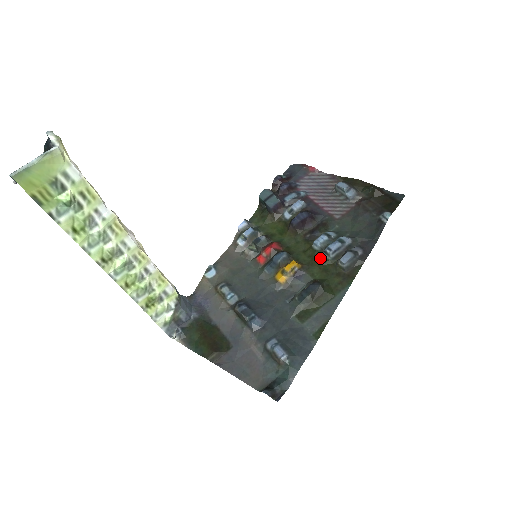
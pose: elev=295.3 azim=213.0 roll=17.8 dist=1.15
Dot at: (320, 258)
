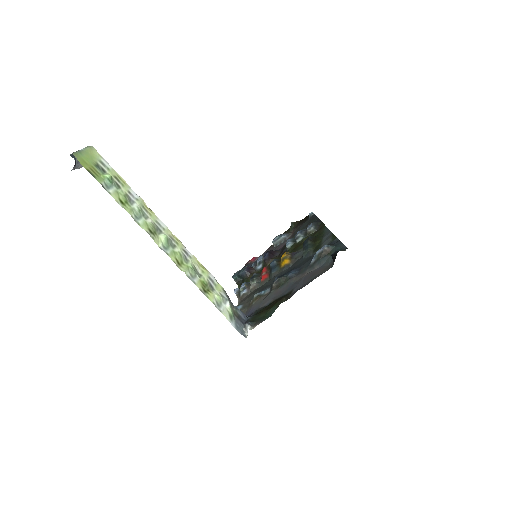
Dot at: (298, 244)
